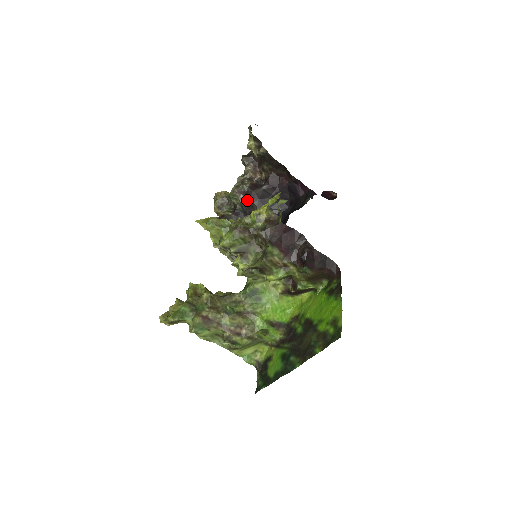
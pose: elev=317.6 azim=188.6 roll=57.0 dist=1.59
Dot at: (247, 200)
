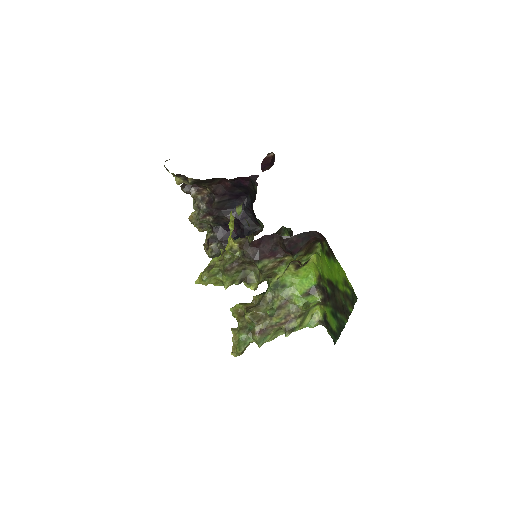
Dot at: (214, 218)
